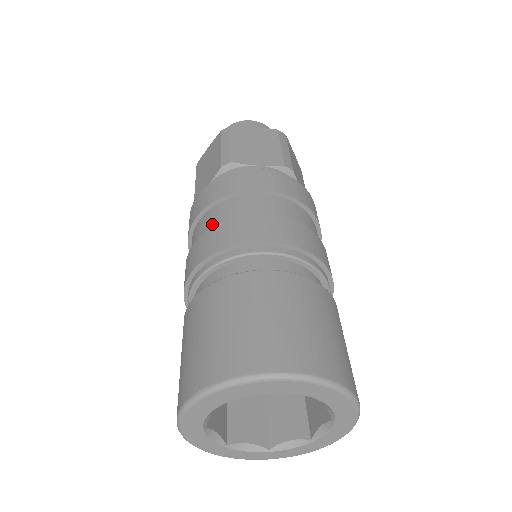
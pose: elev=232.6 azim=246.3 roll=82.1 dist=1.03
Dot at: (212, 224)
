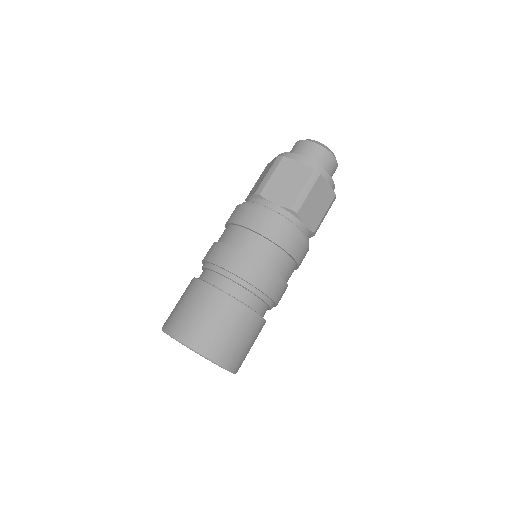
Dot at: (256, 252)
